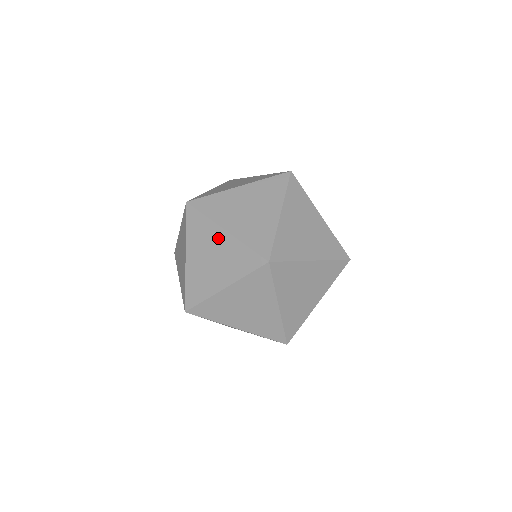
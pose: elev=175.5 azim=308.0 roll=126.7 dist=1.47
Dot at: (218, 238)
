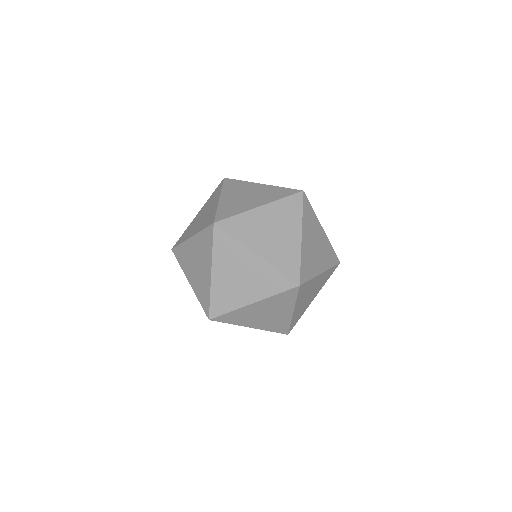
Dot at: (262, 215)
